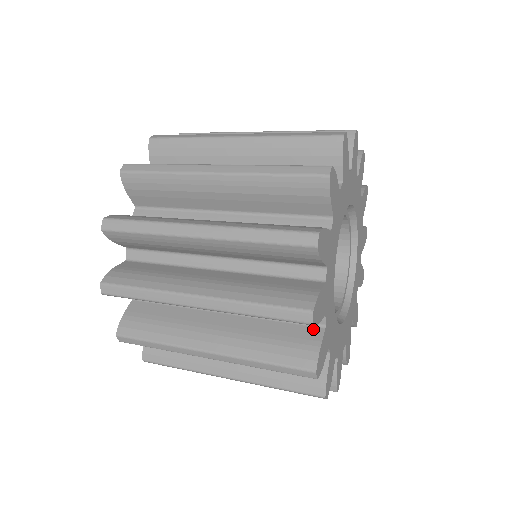
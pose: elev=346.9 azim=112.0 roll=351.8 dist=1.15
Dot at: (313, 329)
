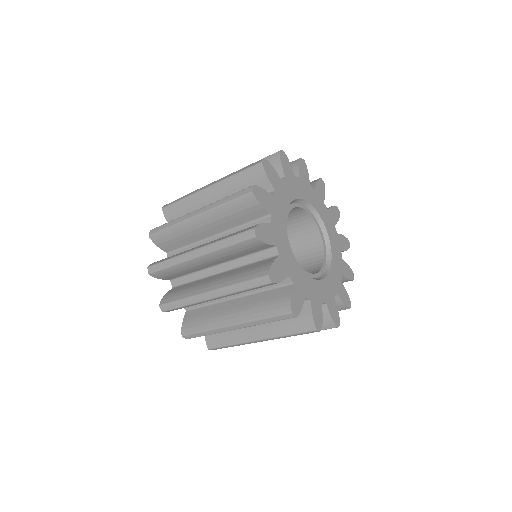
Dot at: (286, 287)
